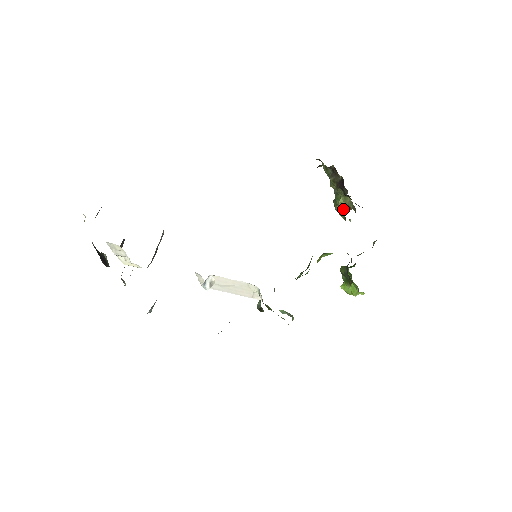
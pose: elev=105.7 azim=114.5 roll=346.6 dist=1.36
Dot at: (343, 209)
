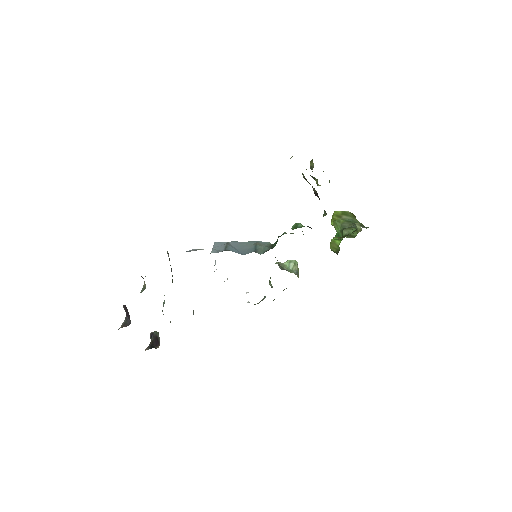
Dot at: occluded
